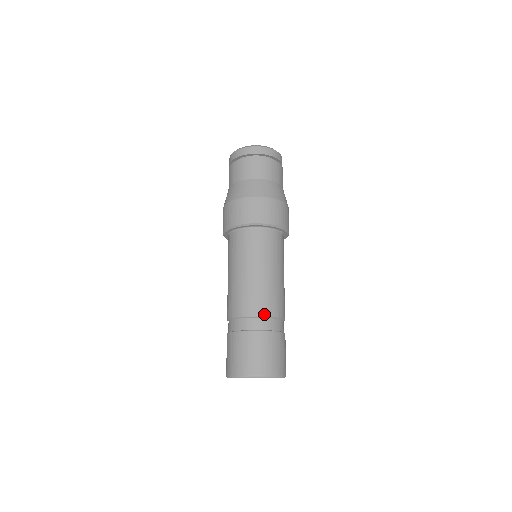
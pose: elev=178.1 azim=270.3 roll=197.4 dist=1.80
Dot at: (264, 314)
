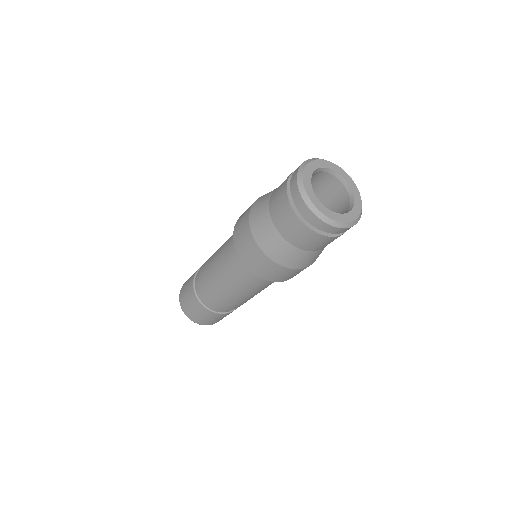
Dot at: occluded
